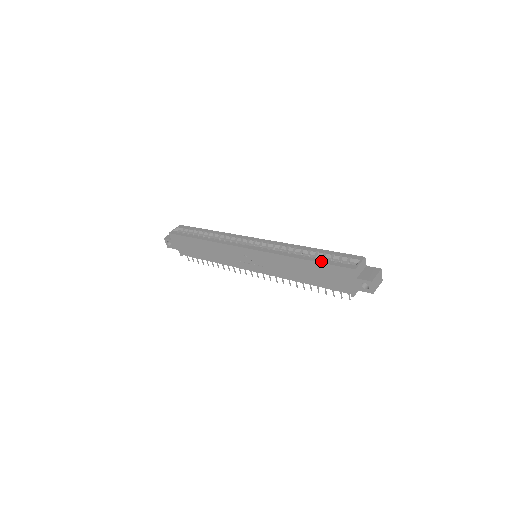
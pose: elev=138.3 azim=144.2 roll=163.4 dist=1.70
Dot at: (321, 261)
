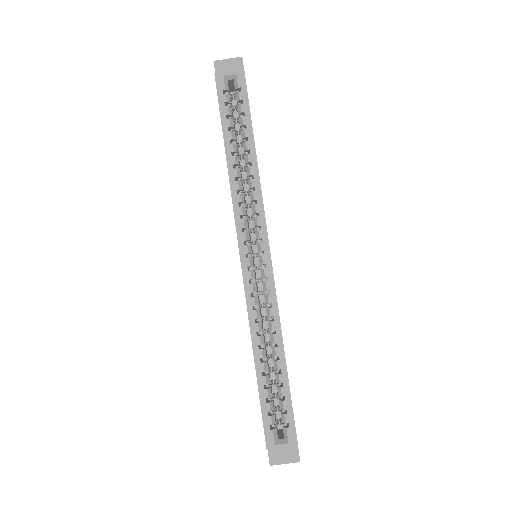
Dot at: (262, 393)
